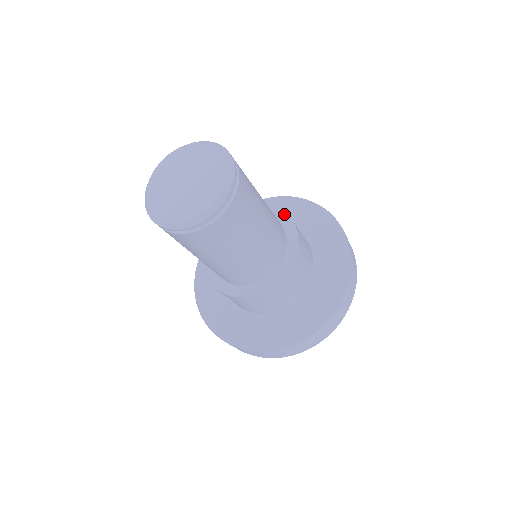
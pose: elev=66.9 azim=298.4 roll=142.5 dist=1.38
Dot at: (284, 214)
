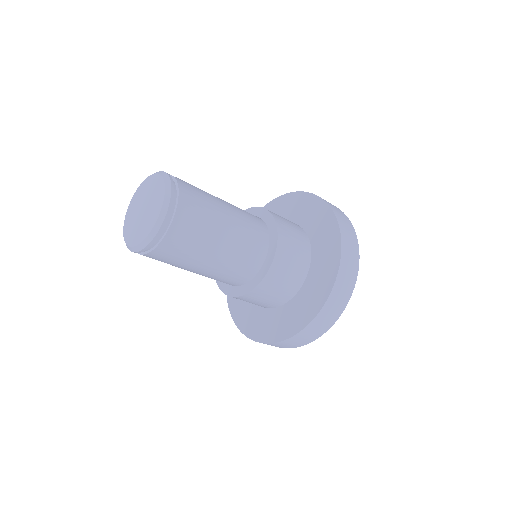
Dot at: (246, 211)
